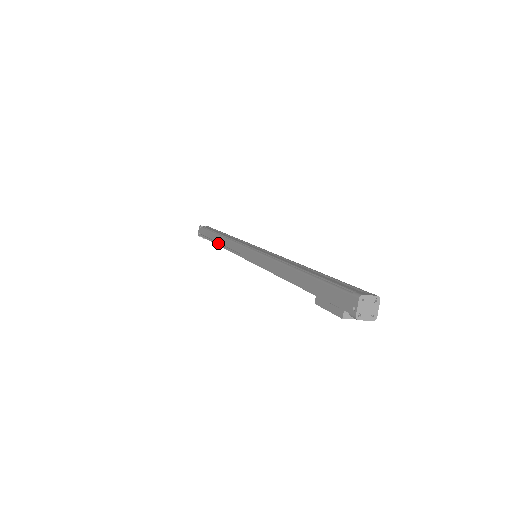
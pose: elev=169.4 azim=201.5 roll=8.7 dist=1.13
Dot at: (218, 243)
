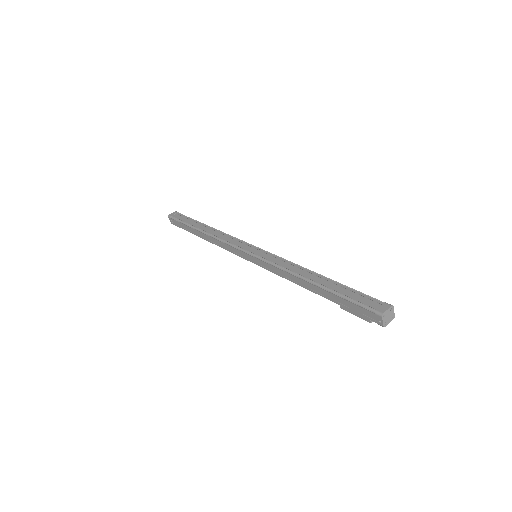
Dot at: (205, 239)
